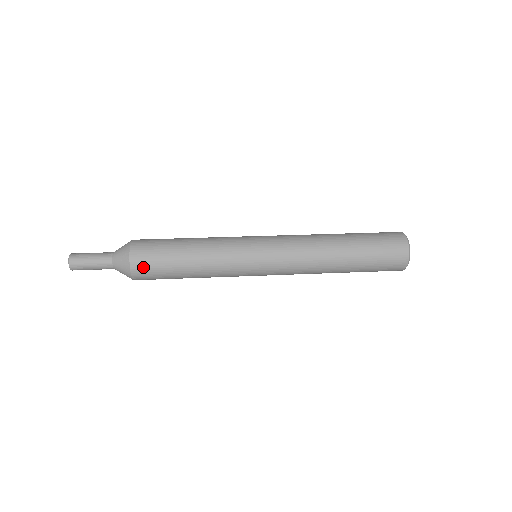
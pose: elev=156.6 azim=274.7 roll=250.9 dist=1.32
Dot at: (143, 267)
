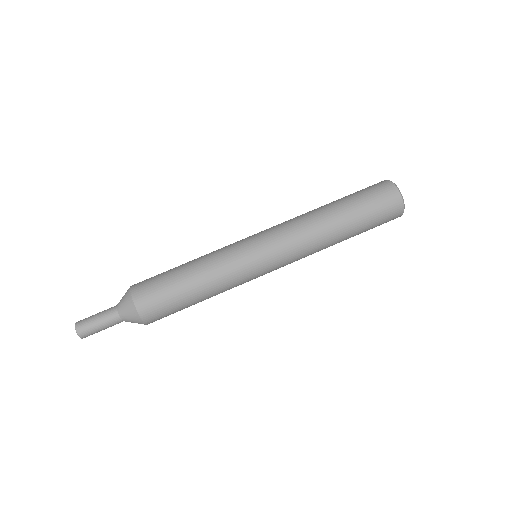
Dot at: occluded
